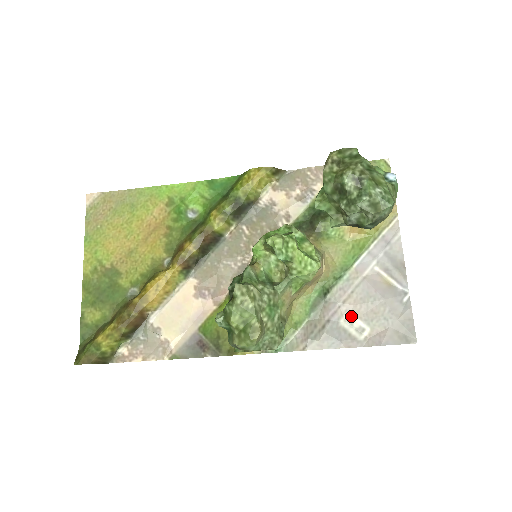
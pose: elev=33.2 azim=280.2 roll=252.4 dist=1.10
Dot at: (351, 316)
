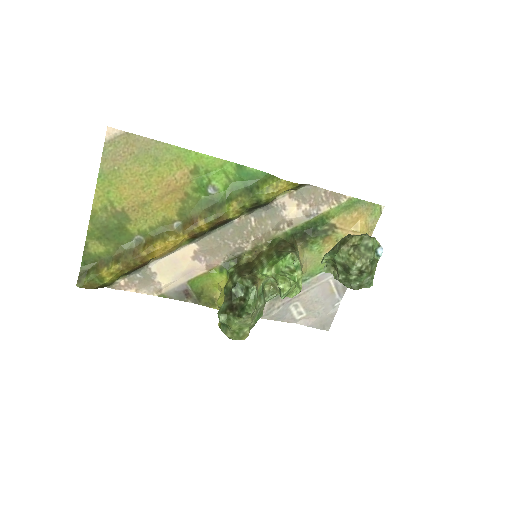
Dot at: (299, 304)
